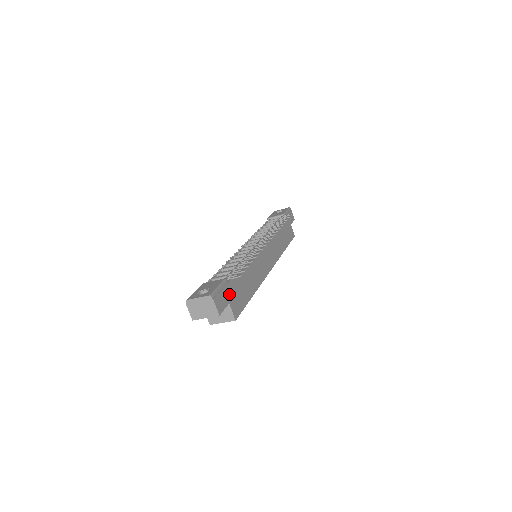
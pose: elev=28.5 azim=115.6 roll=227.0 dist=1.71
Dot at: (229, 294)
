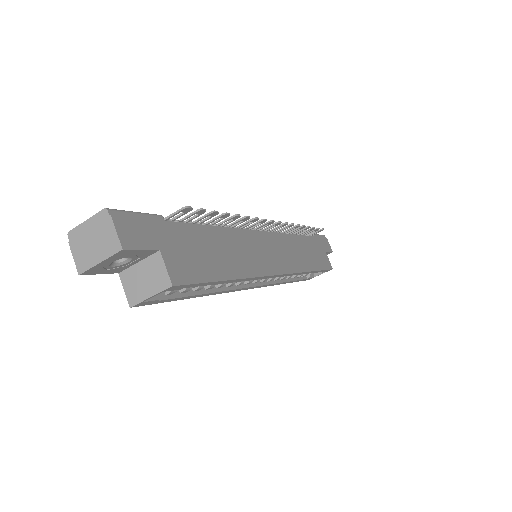
Dot at: (164, 238)
